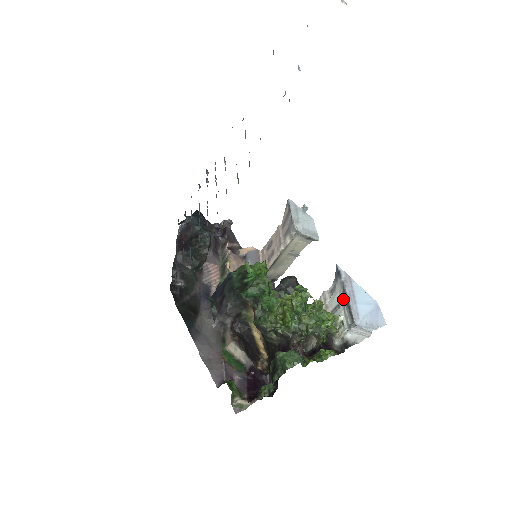
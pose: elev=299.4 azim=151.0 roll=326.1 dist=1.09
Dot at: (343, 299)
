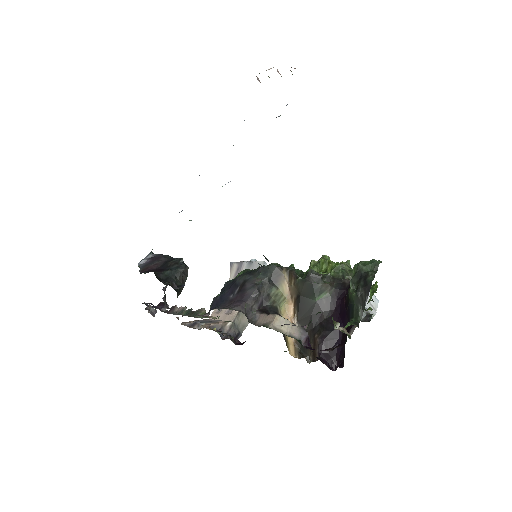
Dot at: occluded
